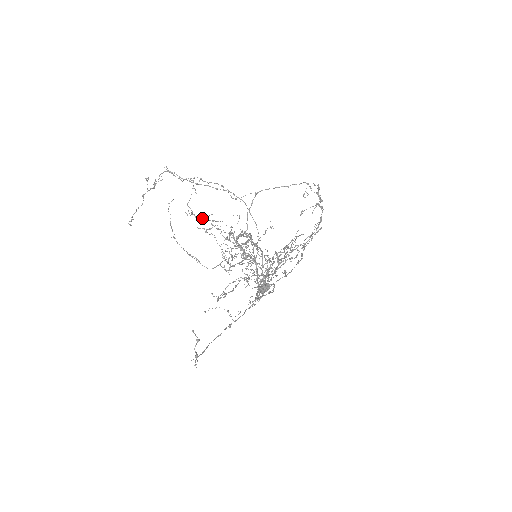
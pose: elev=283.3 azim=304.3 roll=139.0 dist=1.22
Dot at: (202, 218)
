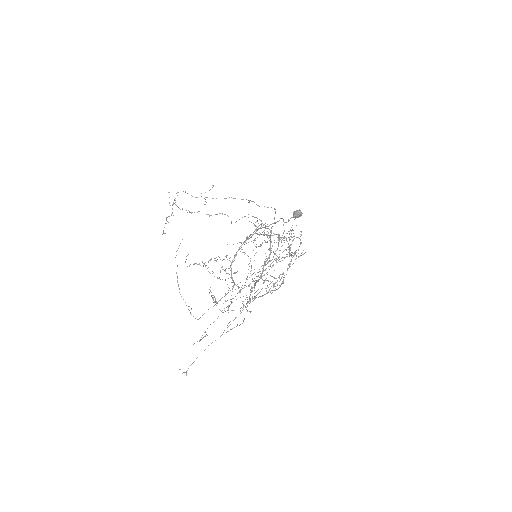
Dot at: occluded
